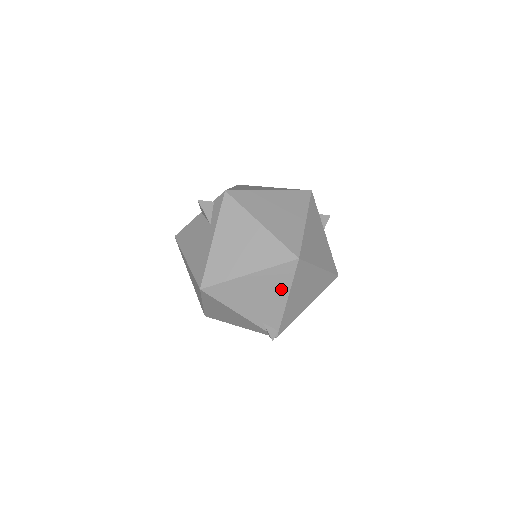
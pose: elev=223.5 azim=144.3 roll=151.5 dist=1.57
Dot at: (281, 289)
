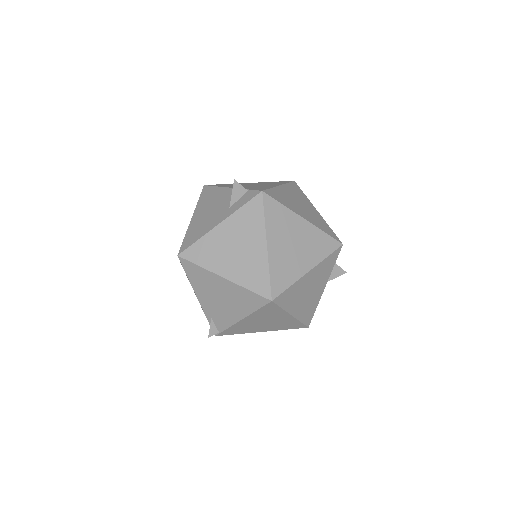
Dot at: (242, 309)
